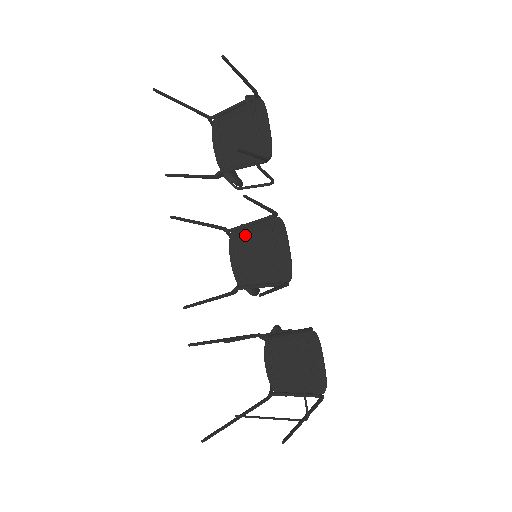
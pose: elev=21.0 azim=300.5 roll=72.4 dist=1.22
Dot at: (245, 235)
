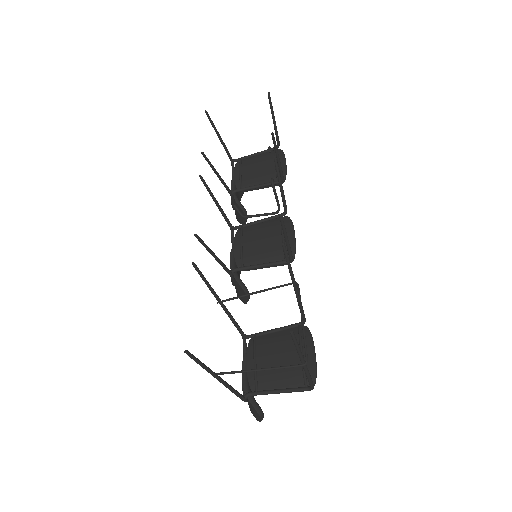
Dot at: (252, 229)
